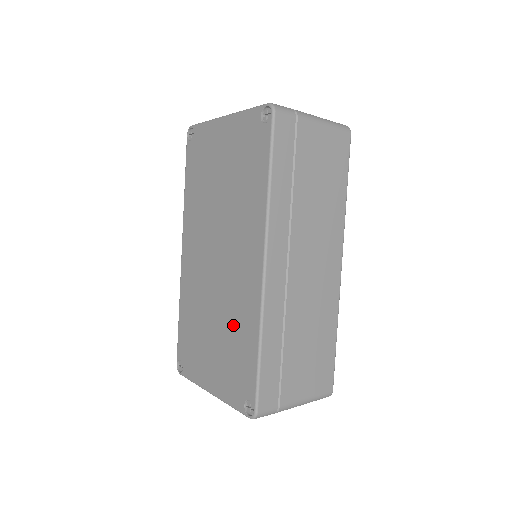
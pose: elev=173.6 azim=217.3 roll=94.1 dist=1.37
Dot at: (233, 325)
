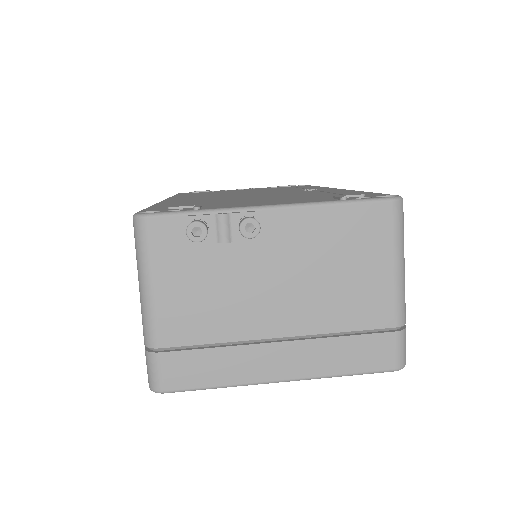
Dot at: occluded
